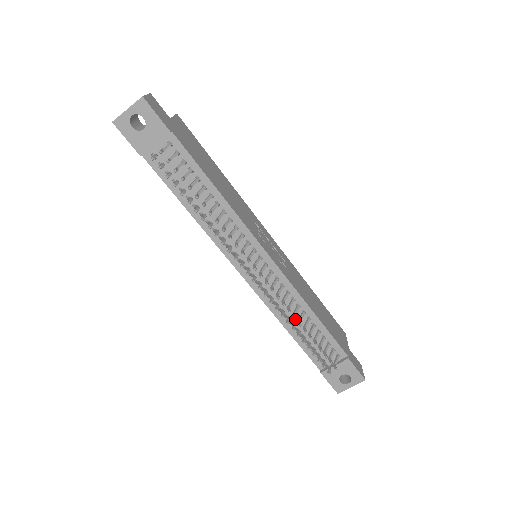
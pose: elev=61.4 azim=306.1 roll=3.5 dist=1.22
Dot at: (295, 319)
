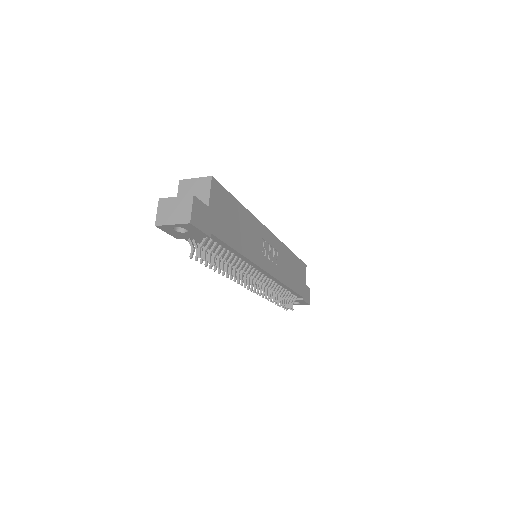
Dot at: (274, 300)
